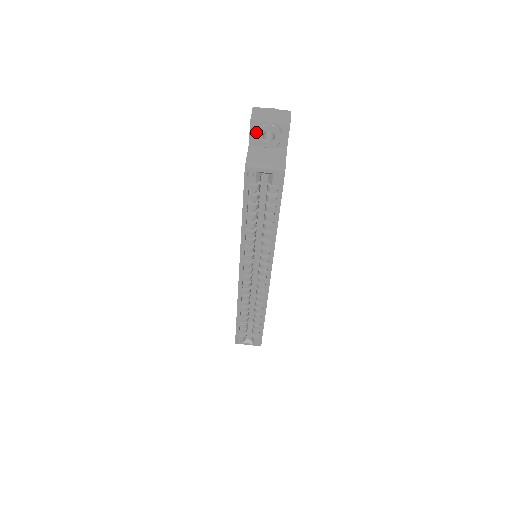
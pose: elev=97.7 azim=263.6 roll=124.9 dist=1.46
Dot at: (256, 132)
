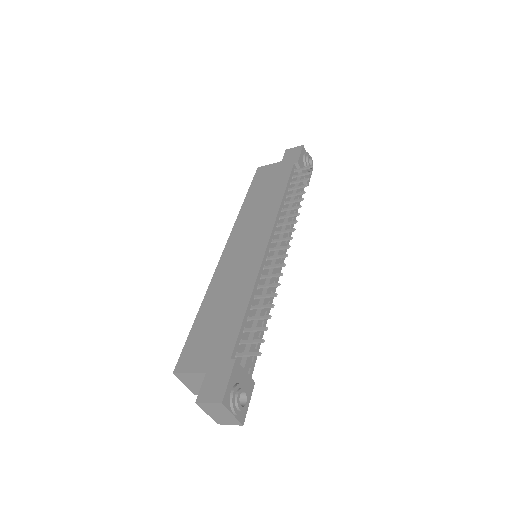
Dot at: occluded
